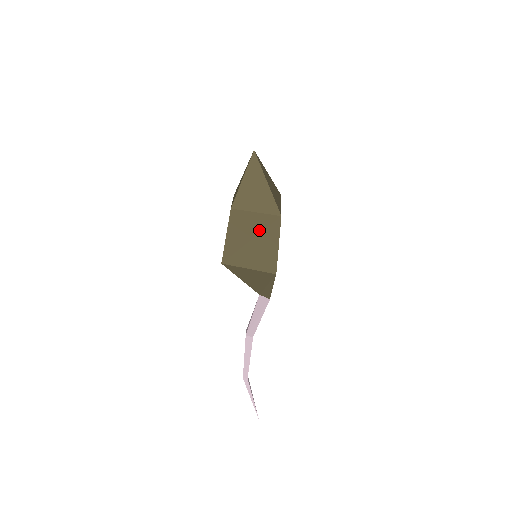
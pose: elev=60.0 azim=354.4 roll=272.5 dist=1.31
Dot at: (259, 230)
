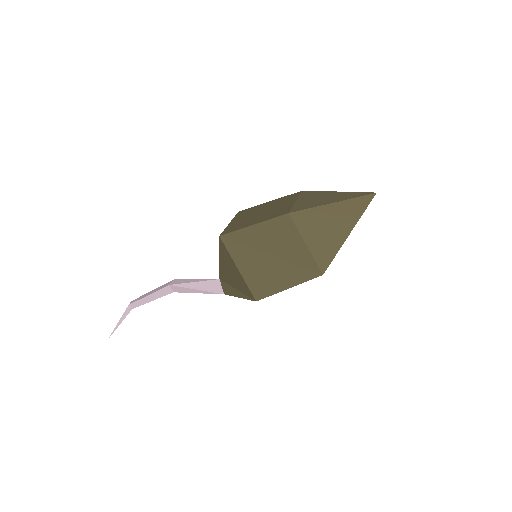
Dot at: (289, 258)
